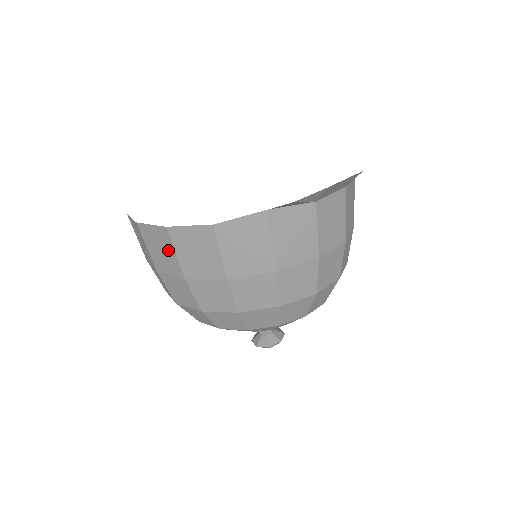
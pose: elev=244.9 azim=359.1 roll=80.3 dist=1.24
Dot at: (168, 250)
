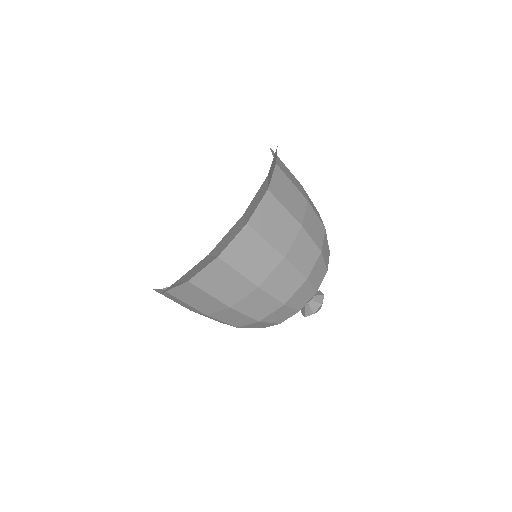
Dot at: occluded
